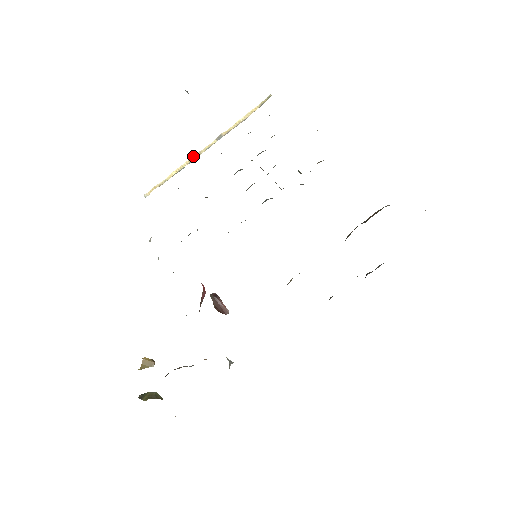
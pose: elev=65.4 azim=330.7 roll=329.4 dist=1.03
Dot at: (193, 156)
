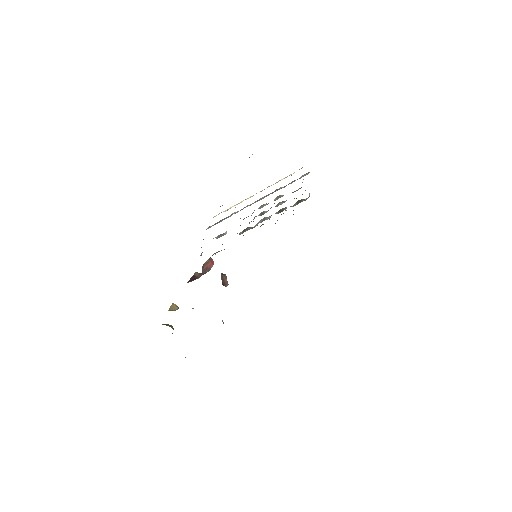
Dot at: (248, 198)
